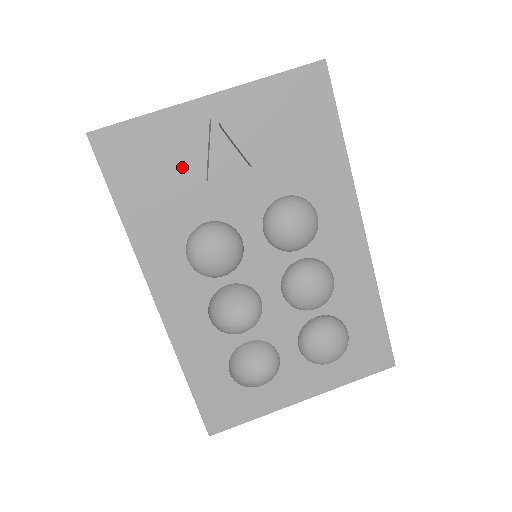
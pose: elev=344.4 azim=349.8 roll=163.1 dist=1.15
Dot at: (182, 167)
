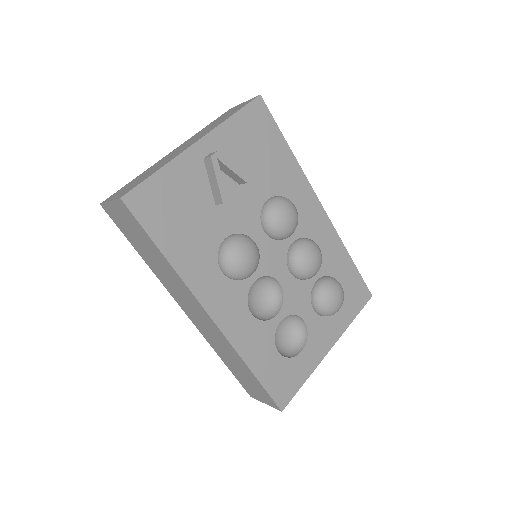
Dot at: (196, 201)
